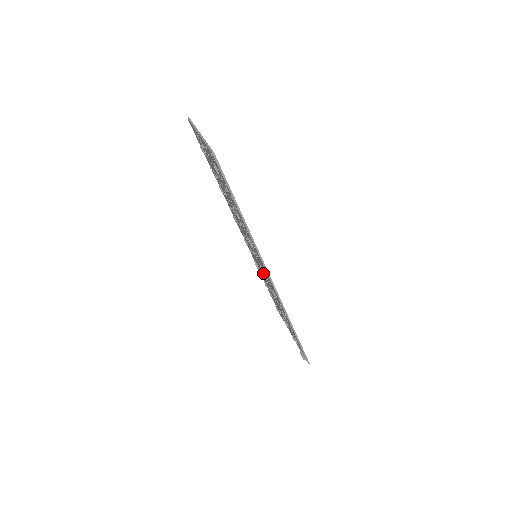
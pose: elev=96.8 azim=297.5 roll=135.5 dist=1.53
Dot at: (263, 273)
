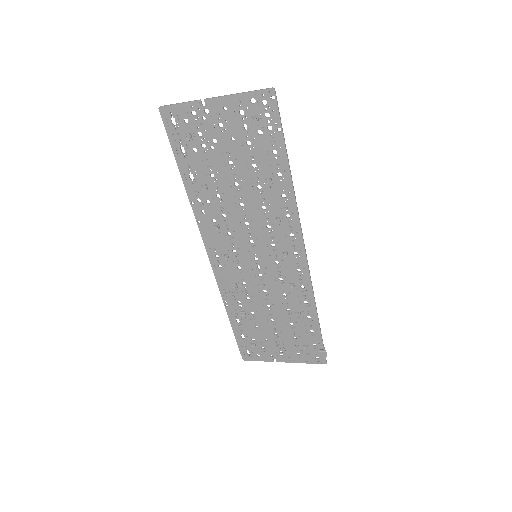
Dot at: (262, 277)
